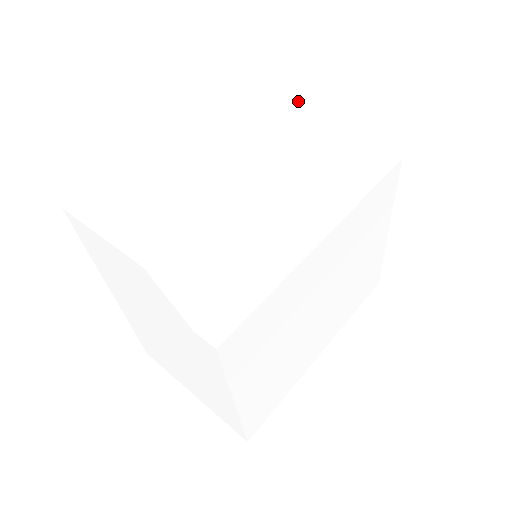
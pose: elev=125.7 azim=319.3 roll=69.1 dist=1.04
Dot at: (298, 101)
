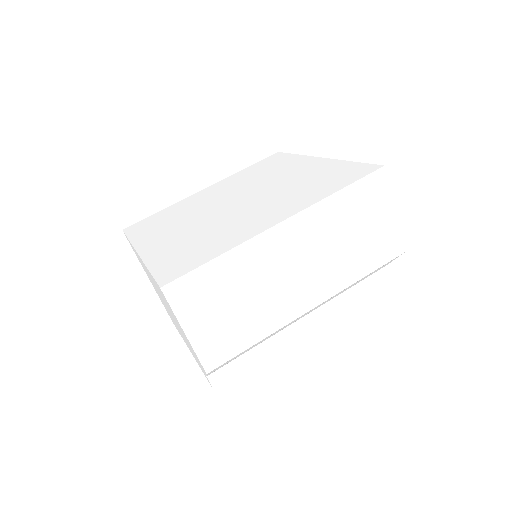
Dot at: (375, 235)
